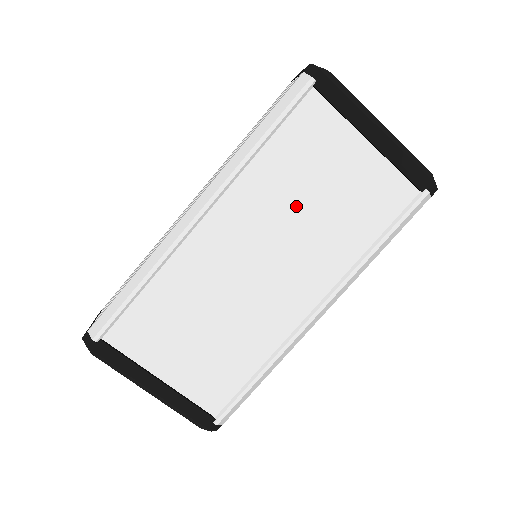
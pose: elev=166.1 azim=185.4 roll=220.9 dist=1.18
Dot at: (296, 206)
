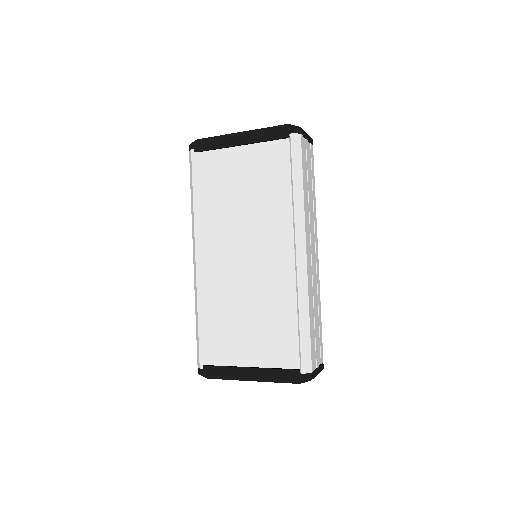
Dot at: (236, 209)
